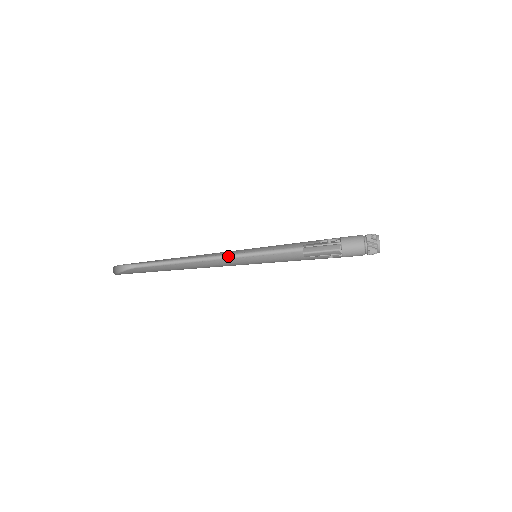
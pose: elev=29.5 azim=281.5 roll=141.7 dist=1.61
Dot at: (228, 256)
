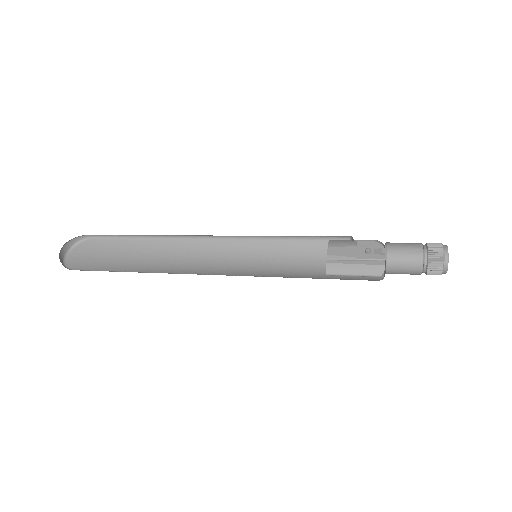
Dot at: (216, 236)
